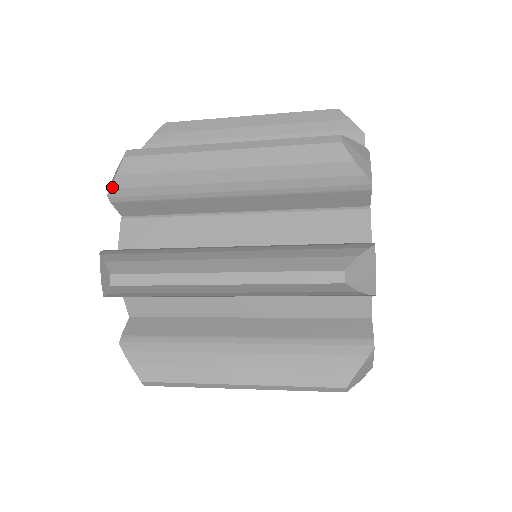
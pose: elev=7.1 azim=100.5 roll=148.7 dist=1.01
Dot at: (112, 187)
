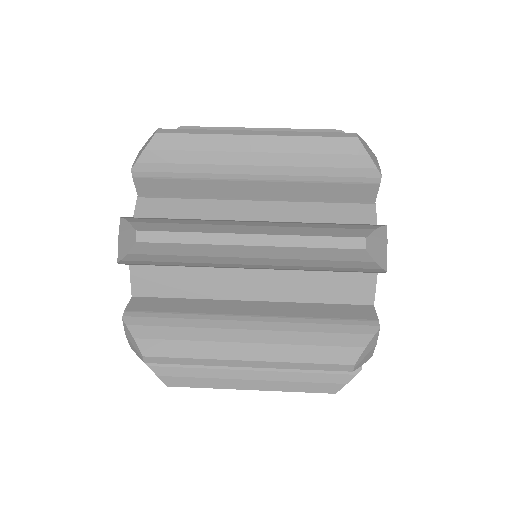
Dot at: occluded
